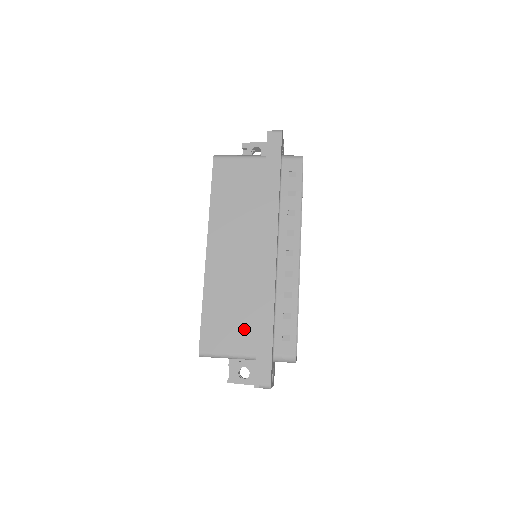
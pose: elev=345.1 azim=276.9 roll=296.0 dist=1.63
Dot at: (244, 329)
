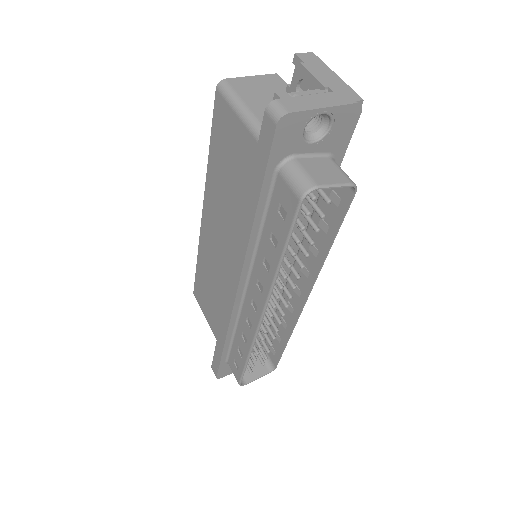
Dot at: (216, 317)
